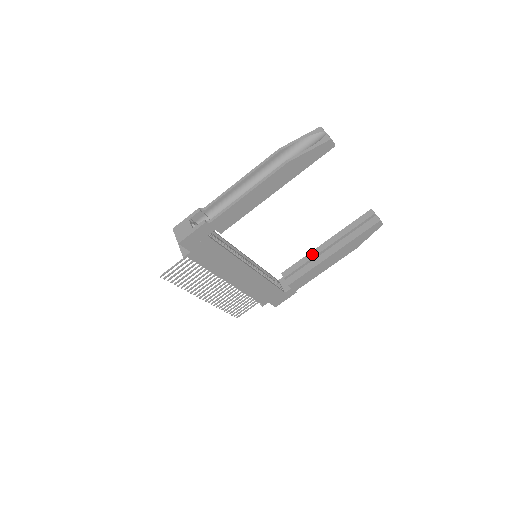
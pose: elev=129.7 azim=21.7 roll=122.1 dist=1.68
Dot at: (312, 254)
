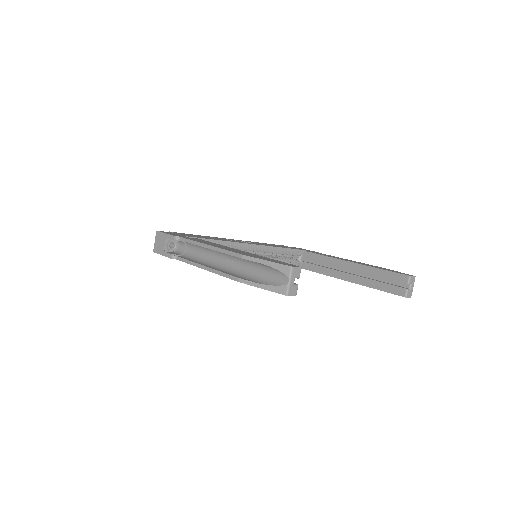
Dot at: (335, 262)
